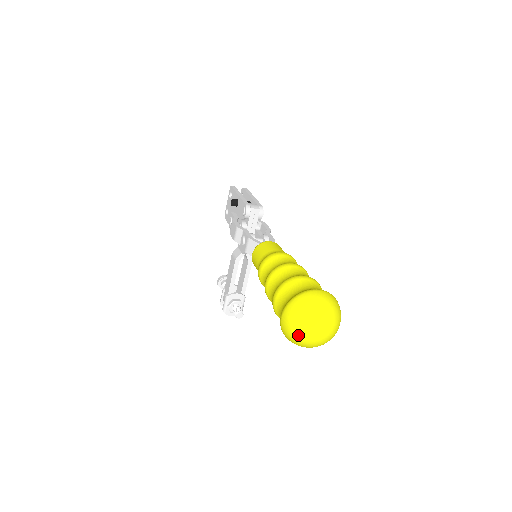
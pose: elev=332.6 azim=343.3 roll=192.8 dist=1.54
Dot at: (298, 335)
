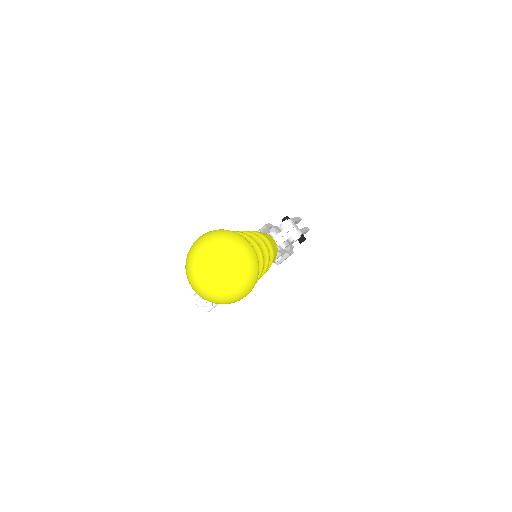
Dot at: (193, 256)
